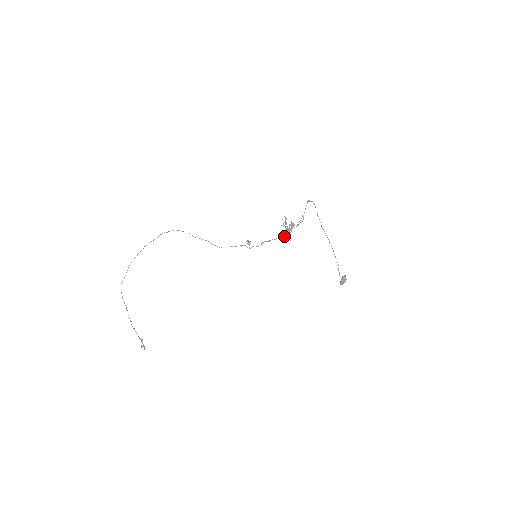
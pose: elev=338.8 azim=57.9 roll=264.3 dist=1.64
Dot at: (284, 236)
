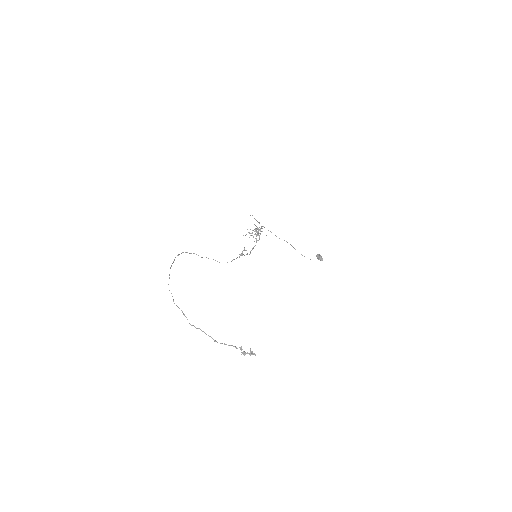
Dot at: occluded
